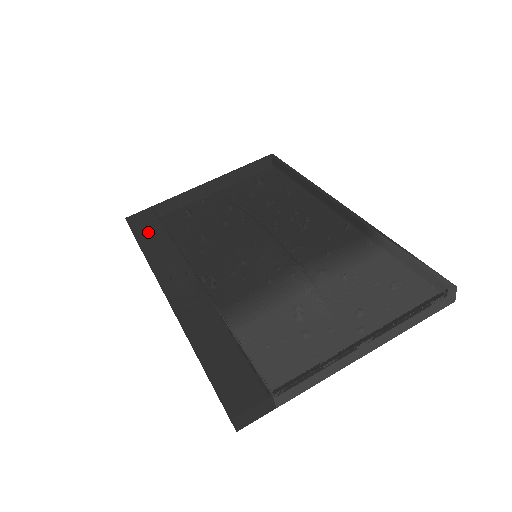
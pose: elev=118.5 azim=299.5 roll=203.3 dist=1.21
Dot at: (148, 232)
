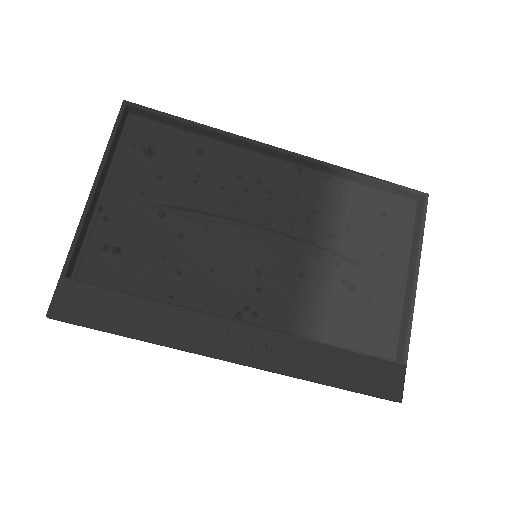
Dot at: (113, 314)
